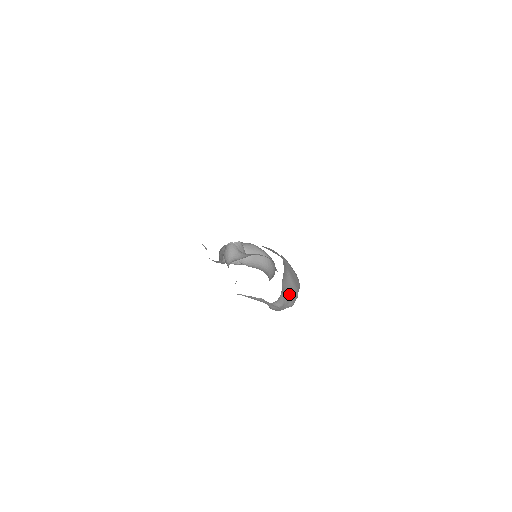
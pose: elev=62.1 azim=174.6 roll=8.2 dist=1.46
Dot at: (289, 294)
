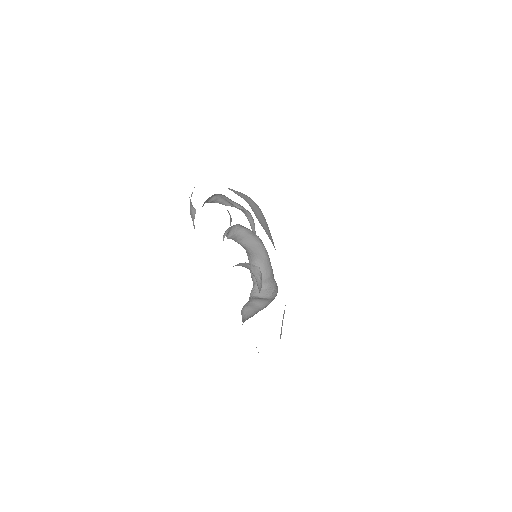
Dot at: occluded
